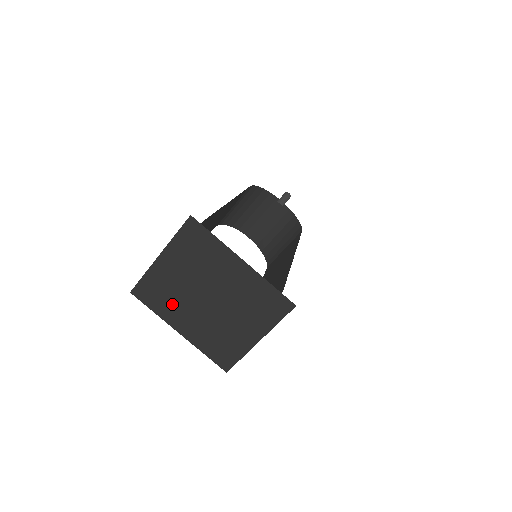
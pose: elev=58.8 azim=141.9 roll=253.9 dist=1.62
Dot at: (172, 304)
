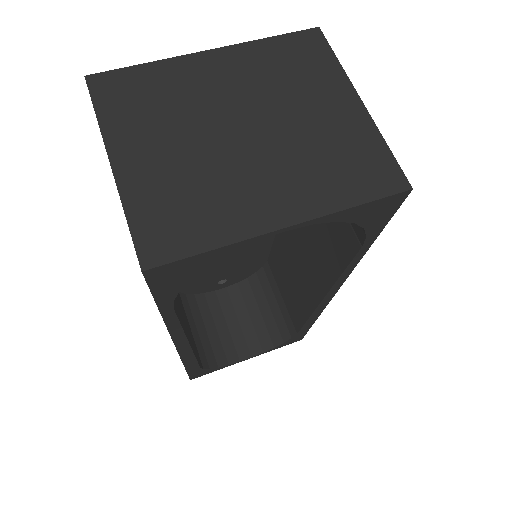
Dot at: (217, 201)
